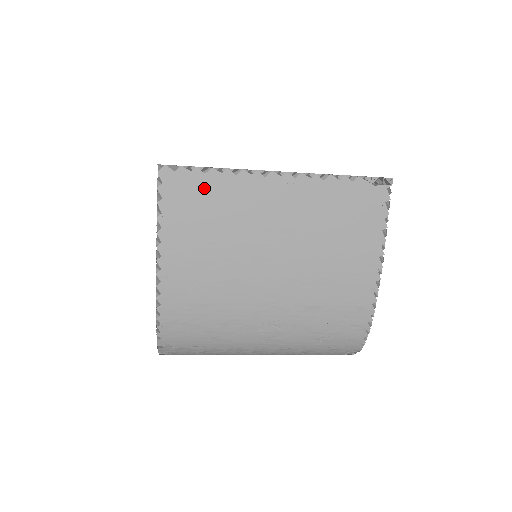
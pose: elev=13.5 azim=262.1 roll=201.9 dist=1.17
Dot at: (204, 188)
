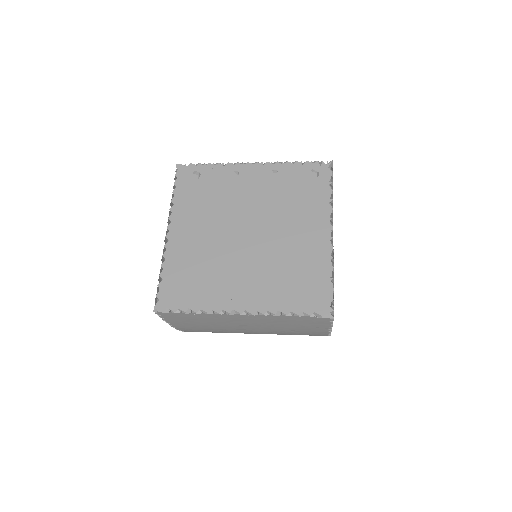
Dot at: (190, 317)
